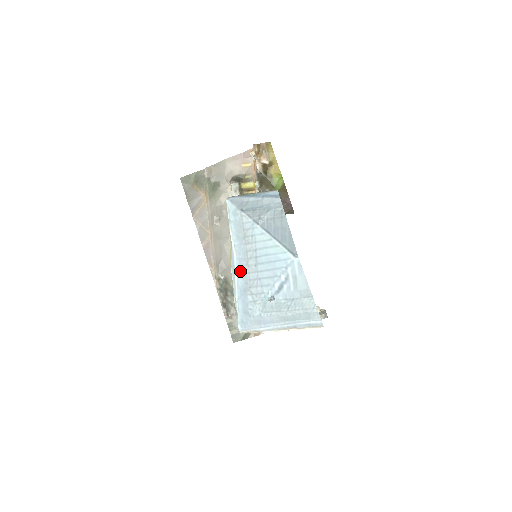
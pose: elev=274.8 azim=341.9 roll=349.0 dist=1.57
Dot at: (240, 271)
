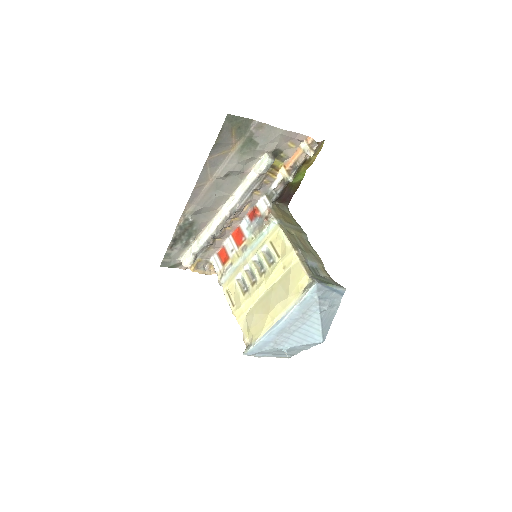
Dot at: (281, 328)
